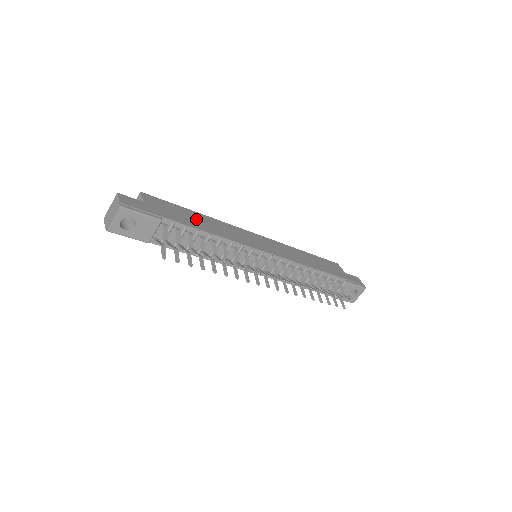
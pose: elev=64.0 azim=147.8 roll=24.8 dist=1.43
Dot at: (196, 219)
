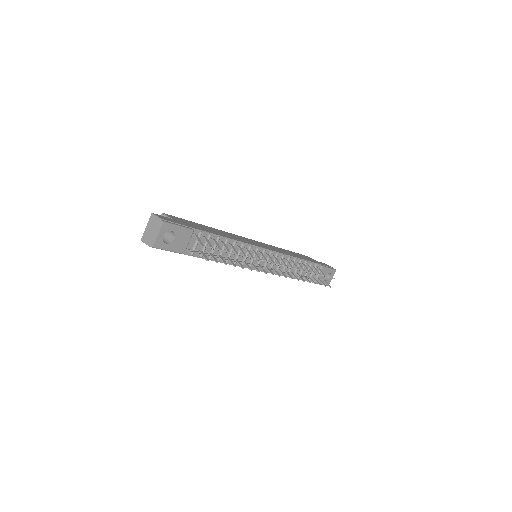
Dot at: (210, 229)
